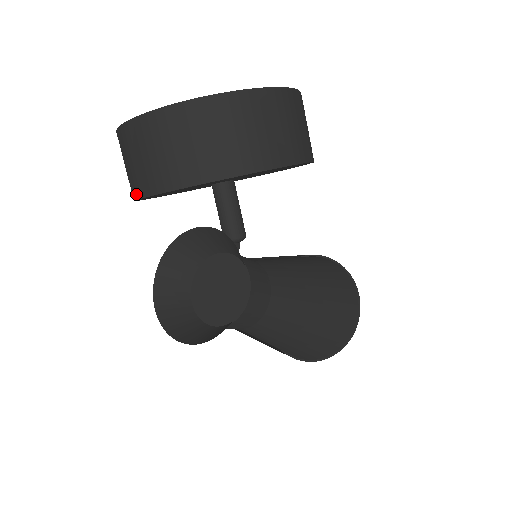
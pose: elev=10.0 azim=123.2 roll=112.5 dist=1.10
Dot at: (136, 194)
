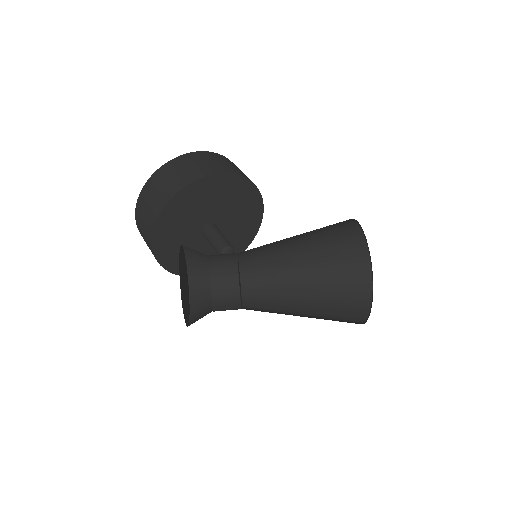
Dot at: (163, 267)
